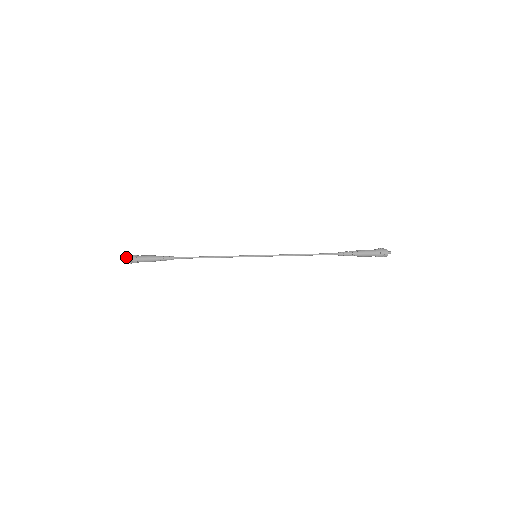
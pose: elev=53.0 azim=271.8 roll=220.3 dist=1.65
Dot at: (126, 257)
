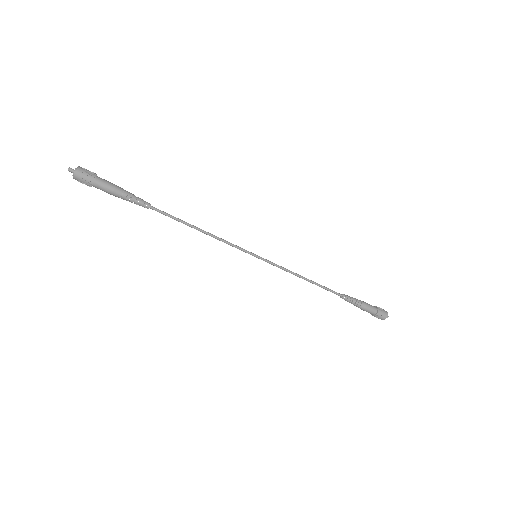
Dot at: (78, 168)
